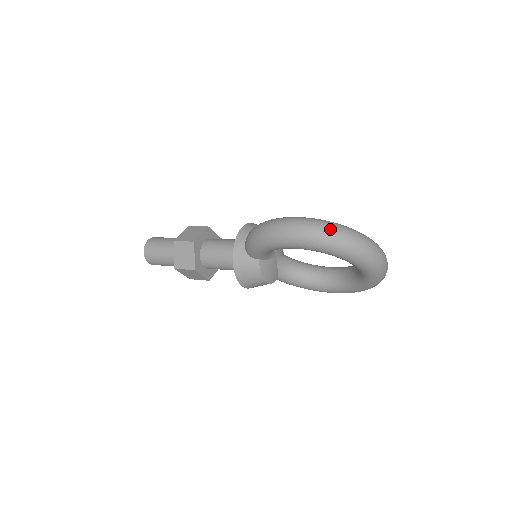
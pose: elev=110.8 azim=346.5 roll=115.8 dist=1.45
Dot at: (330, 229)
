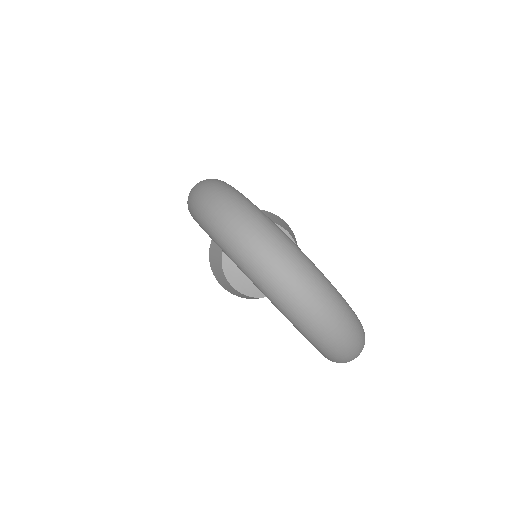
Dot at: (212, 195)
